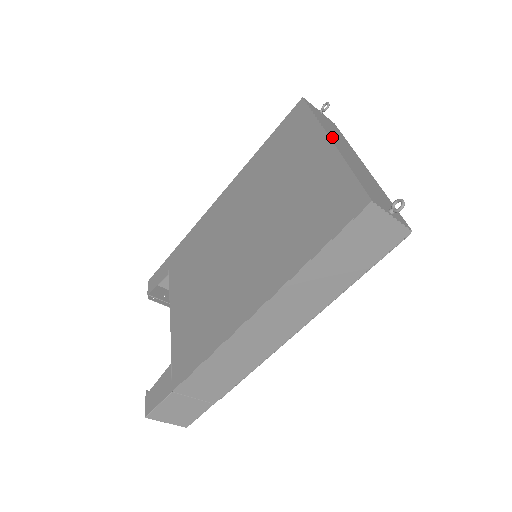
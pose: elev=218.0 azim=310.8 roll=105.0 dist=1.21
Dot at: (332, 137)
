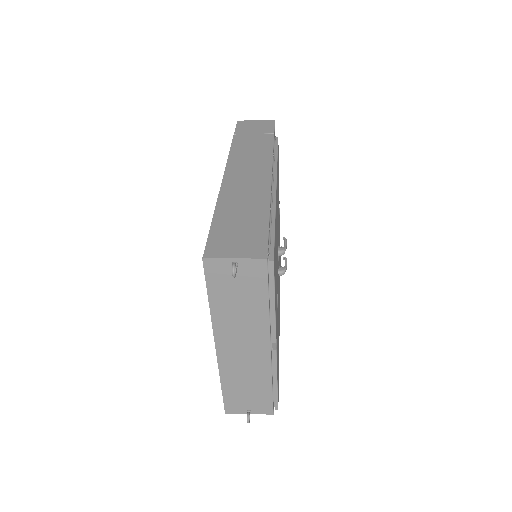
Dot at: (222, 338)
